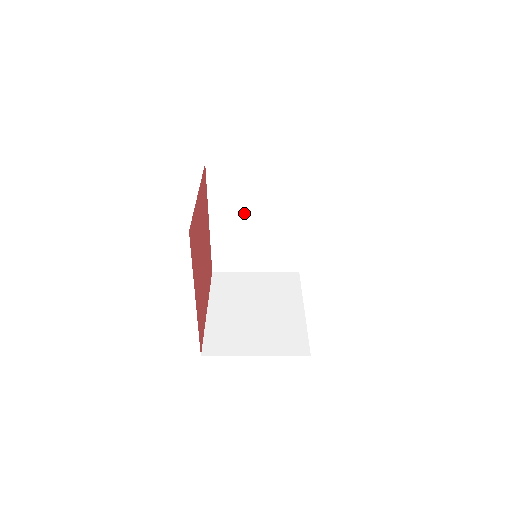
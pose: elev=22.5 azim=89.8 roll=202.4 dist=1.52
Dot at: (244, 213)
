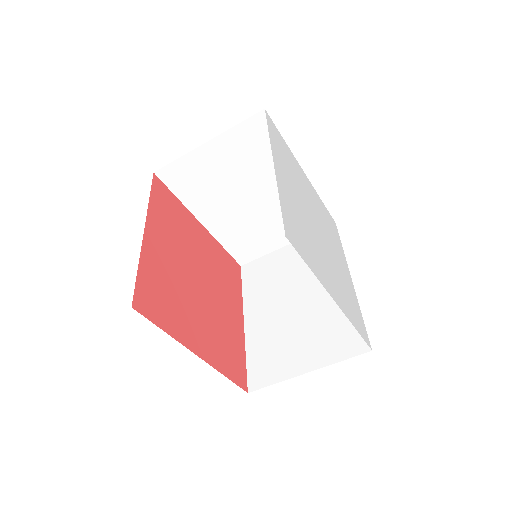
Dot at: (281, 297)
